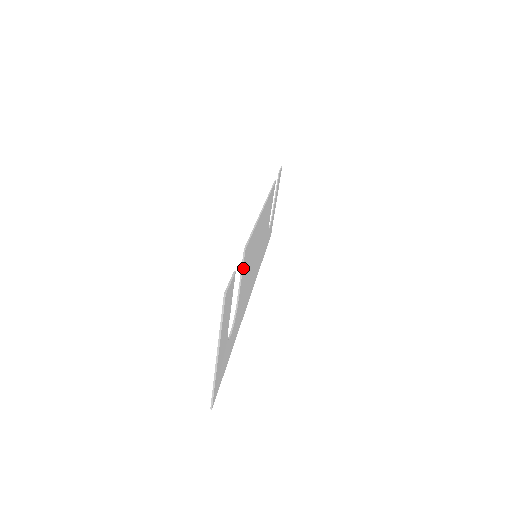
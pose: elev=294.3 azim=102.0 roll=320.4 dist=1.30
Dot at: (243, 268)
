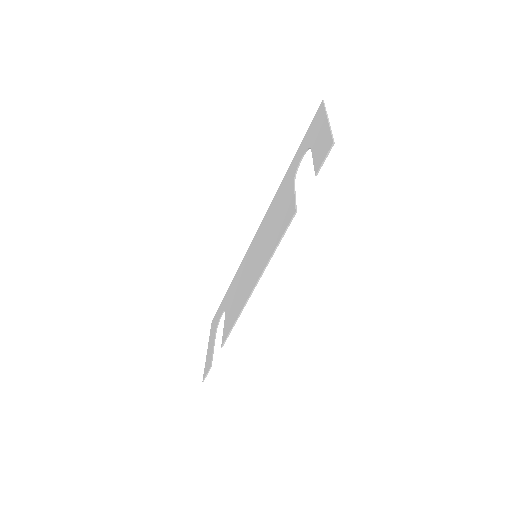
Dot at: (224, 334)
